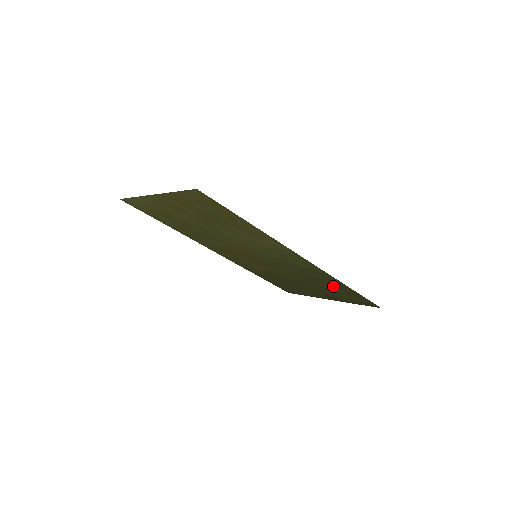
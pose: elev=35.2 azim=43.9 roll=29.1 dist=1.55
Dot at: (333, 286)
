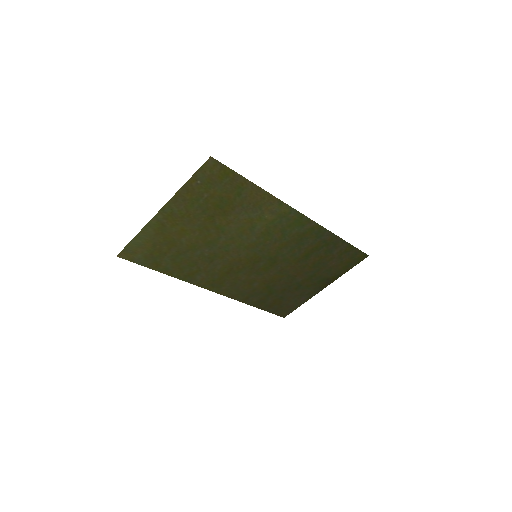
Dot at: (327, 251)
